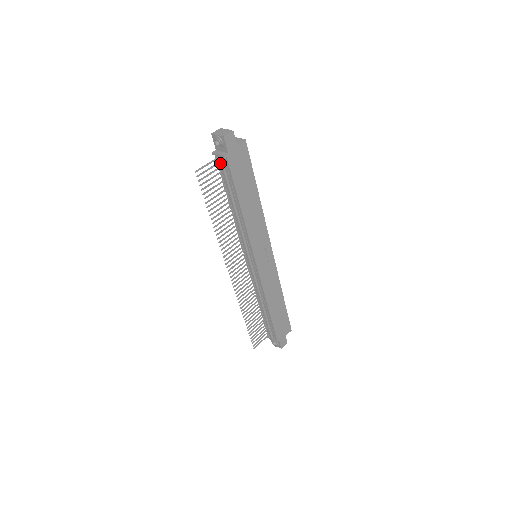
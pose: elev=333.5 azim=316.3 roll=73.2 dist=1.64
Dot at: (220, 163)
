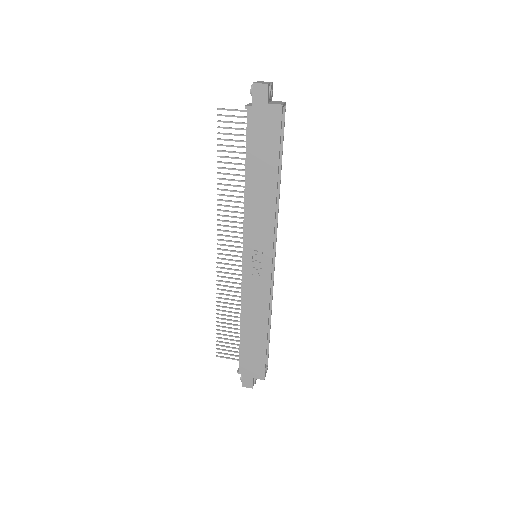
Dot at: (247, 116)
